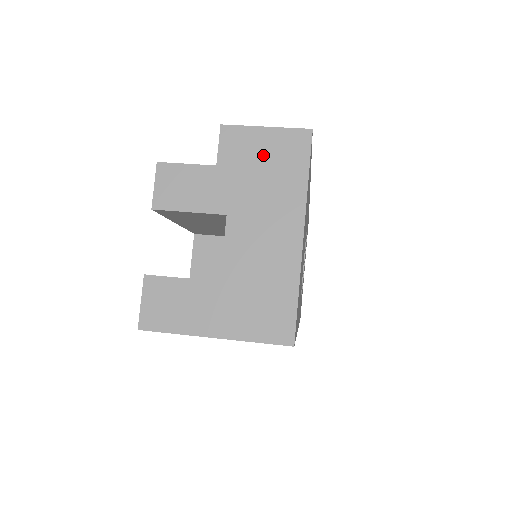
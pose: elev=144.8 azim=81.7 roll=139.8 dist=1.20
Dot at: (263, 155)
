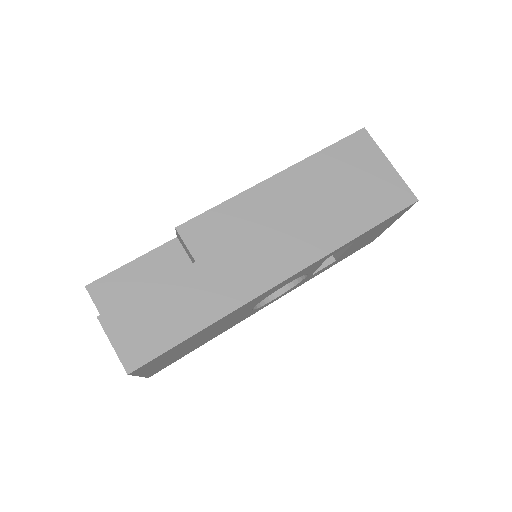
Dot at: occluded
